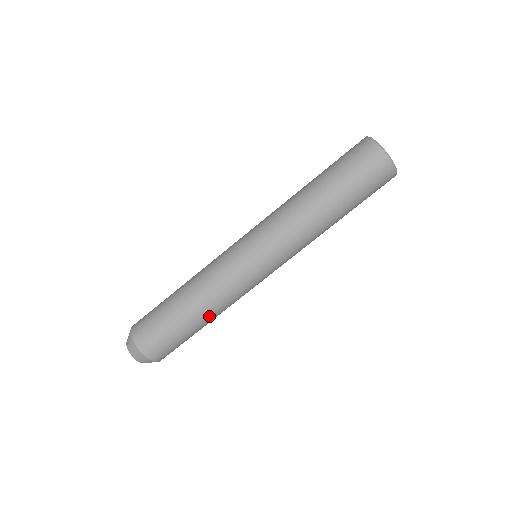
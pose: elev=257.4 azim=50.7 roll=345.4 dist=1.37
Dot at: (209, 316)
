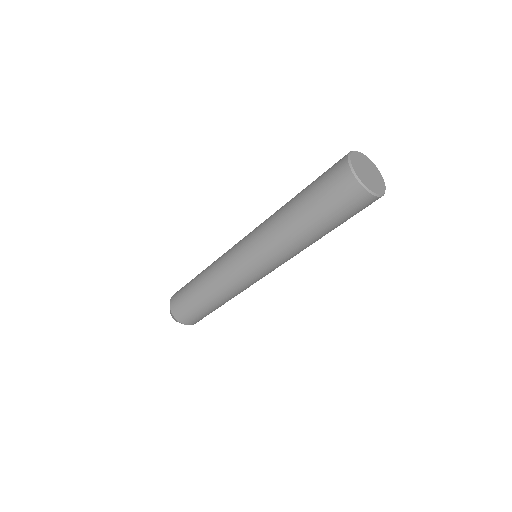
Dot at: (222, 302)
